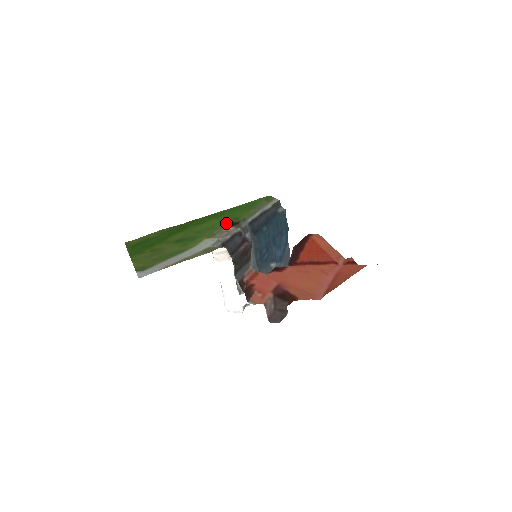
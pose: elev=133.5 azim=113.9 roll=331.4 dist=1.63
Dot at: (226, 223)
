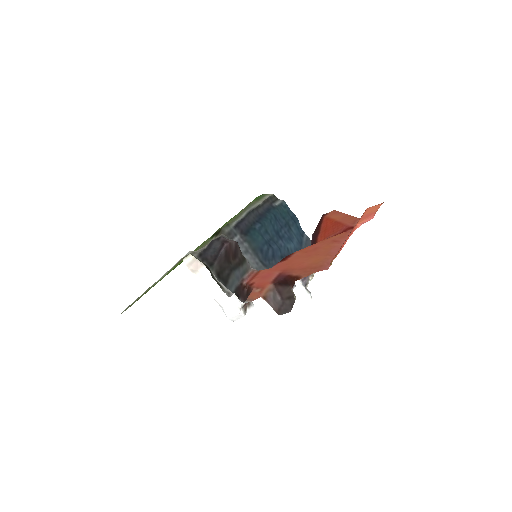
Dot at: (211, 236)
